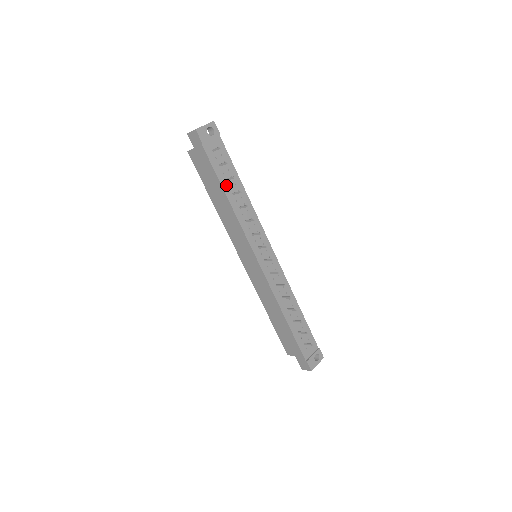
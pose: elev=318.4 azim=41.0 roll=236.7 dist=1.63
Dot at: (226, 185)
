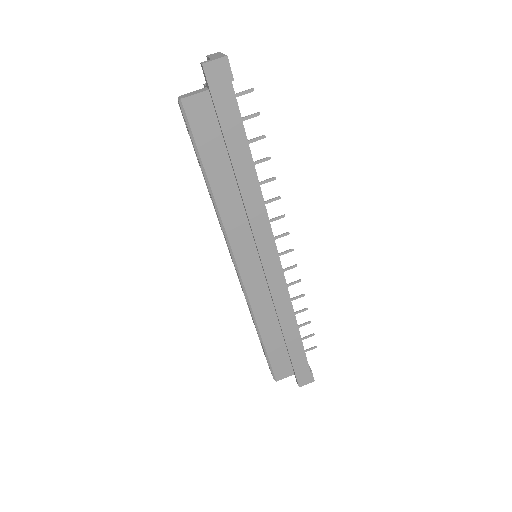
Dot at: (249, 150)
